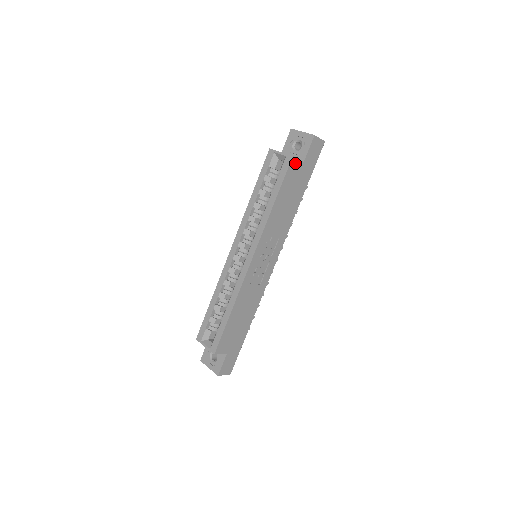
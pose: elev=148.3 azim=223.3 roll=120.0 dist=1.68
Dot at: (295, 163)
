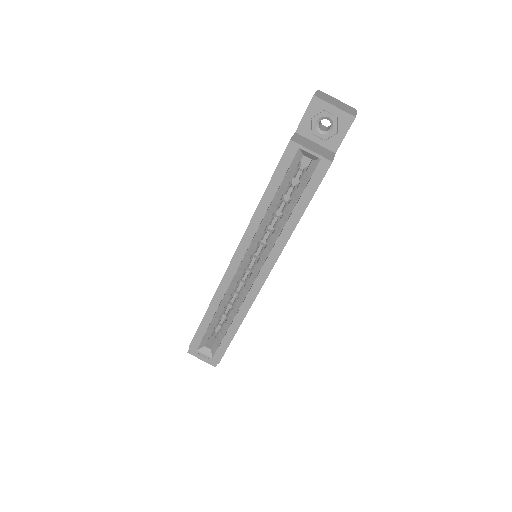
Dot at: occluded
